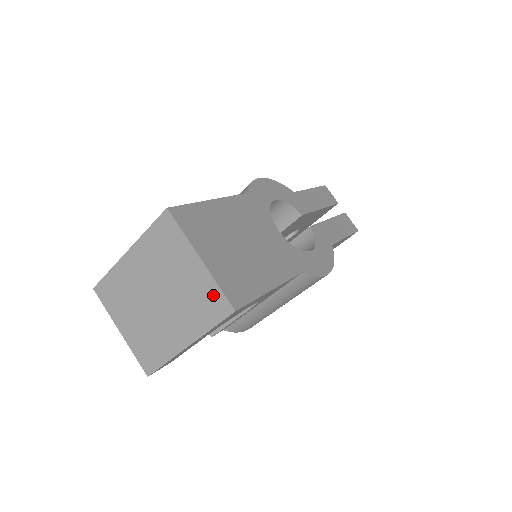
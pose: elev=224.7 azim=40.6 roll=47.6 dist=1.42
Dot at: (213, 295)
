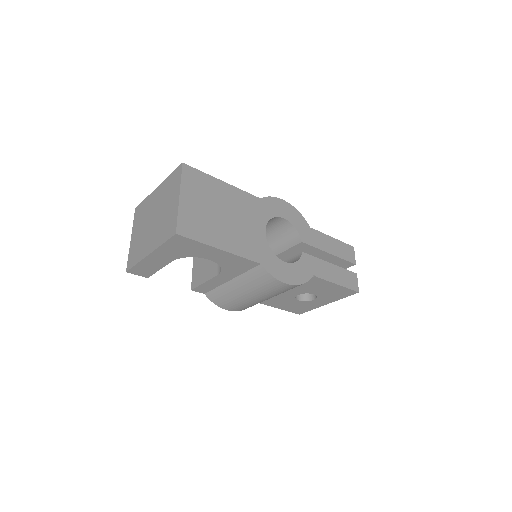
Dot at: (173, 221)
